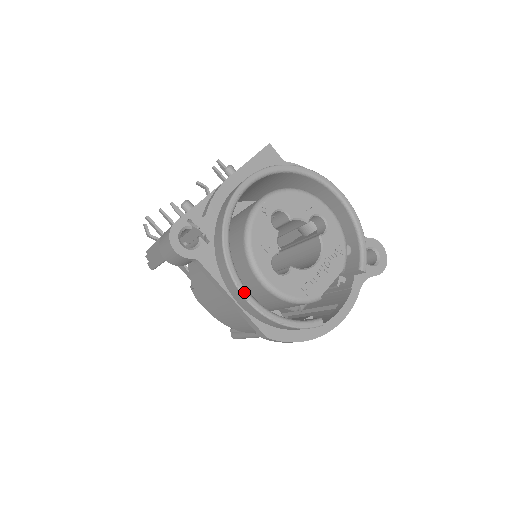
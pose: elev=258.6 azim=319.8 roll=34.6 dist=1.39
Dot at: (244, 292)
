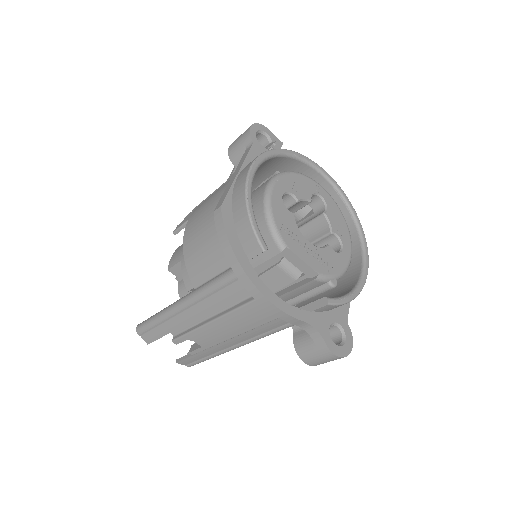
Dot at: (256, 164)
